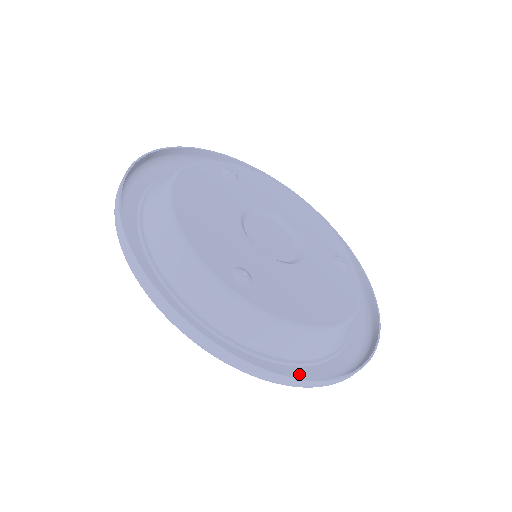
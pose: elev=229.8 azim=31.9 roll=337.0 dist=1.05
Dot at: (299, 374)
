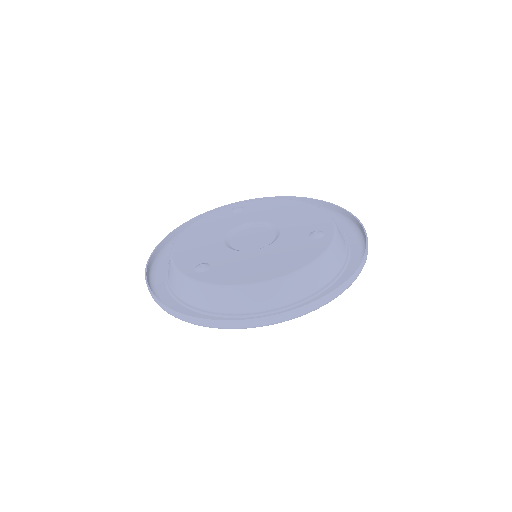
Dot at: occluded
